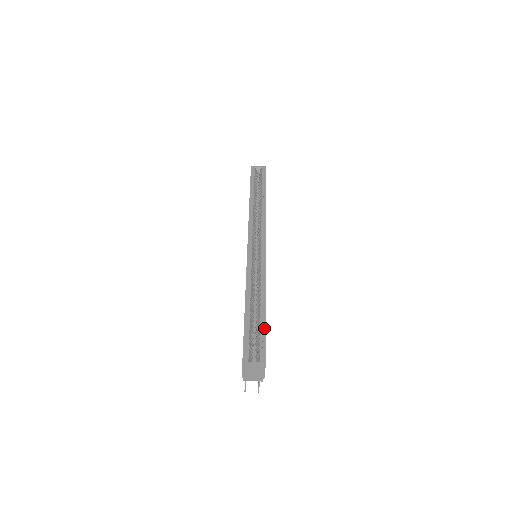
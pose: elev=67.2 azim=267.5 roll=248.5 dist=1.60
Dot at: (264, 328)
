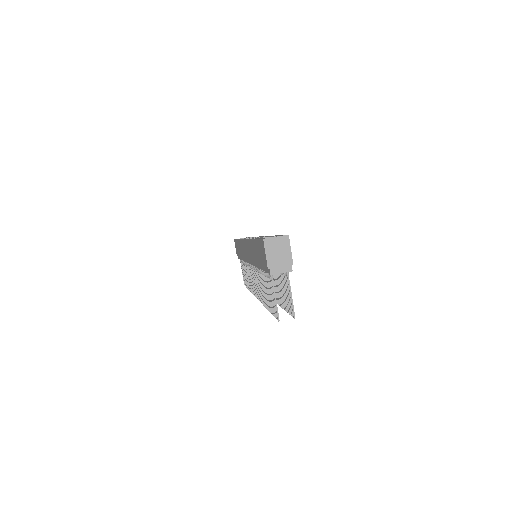
Dot at: (278, 235)
